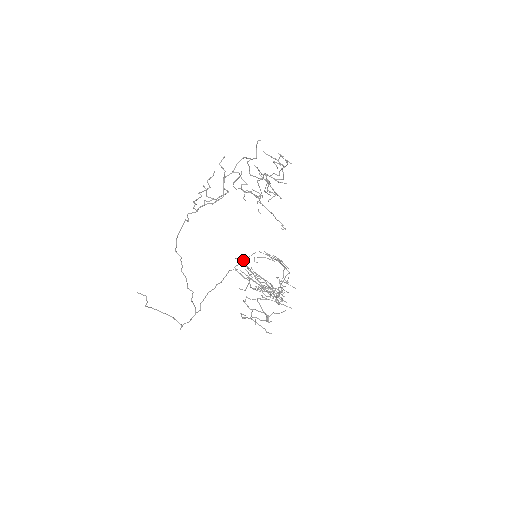
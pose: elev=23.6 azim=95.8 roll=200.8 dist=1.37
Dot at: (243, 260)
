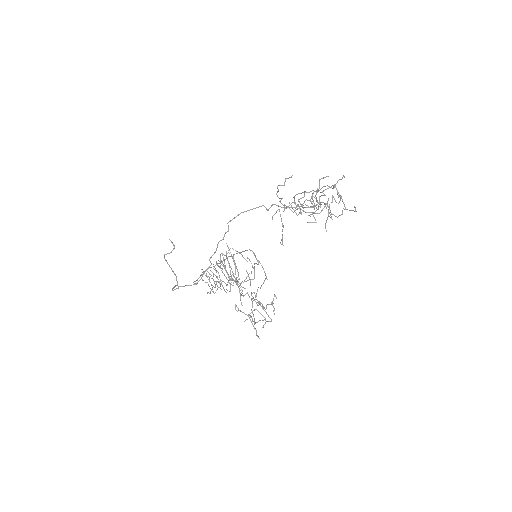
Dot at: (240, 252)
